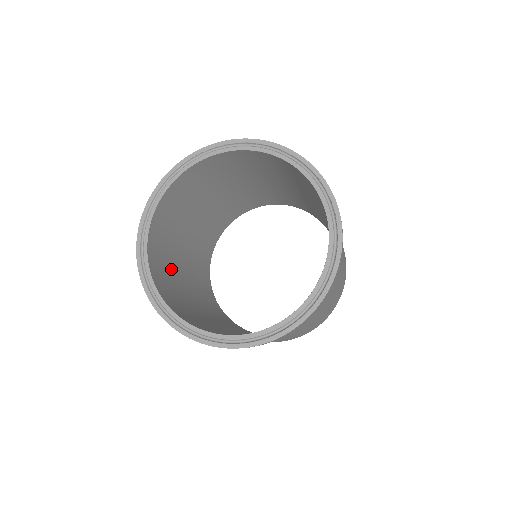
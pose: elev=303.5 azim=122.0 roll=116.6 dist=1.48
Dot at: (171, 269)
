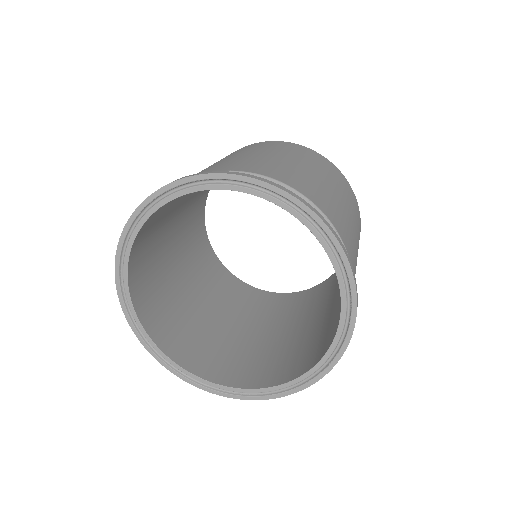
Dot at: (171, 302)
